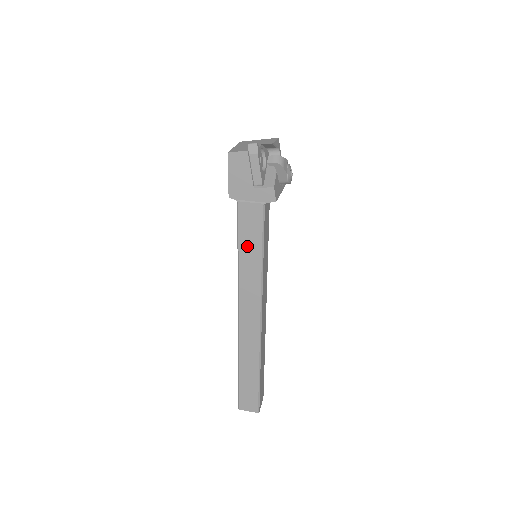
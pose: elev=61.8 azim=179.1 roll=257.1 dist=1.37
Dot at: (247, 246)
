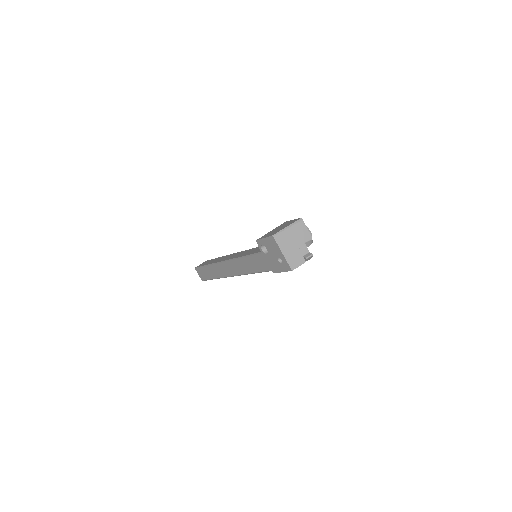
Dot at: occluded
